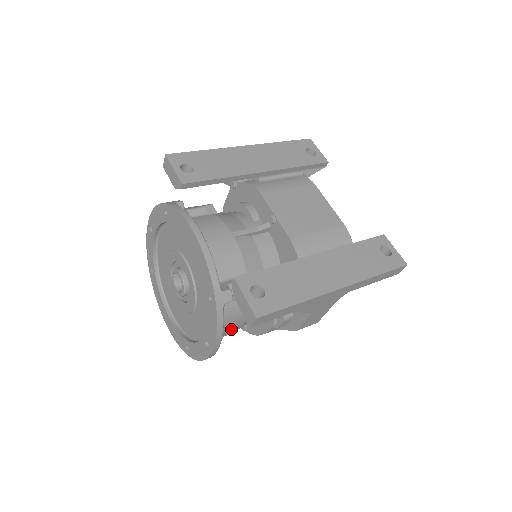
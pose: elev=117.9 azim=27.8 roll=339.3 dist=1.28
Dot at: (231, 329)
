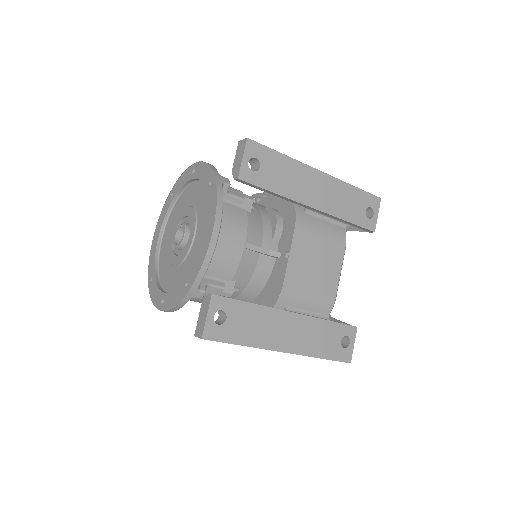
Dot at: occluded
